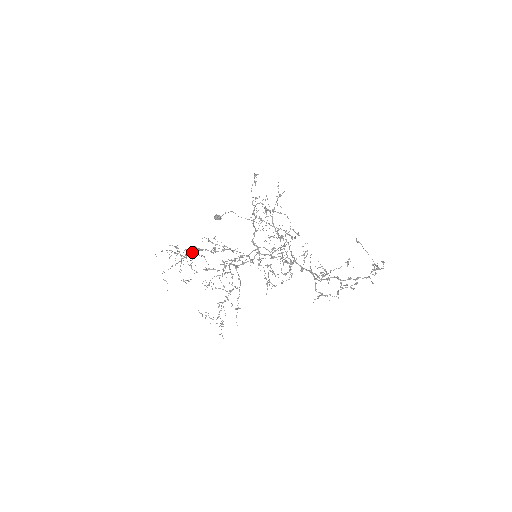
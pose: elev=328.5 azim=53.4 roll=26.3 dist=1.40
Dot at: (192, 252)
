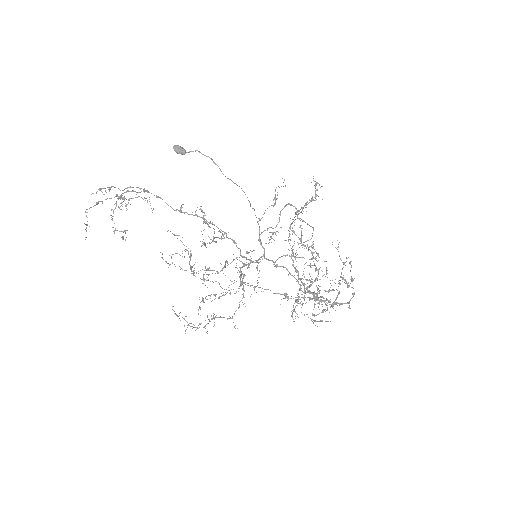
Dot at: (133, 191)
